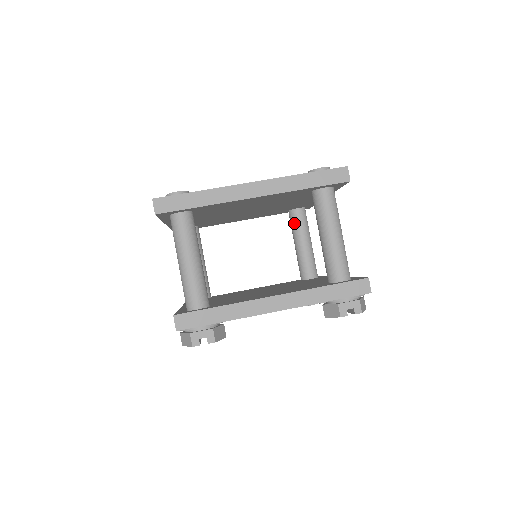
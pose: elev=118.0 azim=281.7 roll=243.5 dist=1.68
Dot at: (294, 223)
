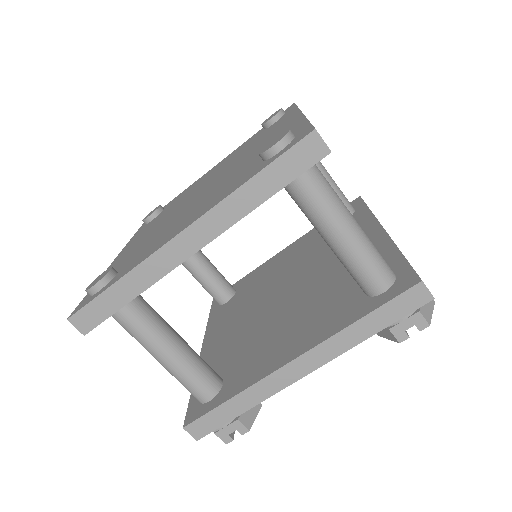
Dot at: occluded
